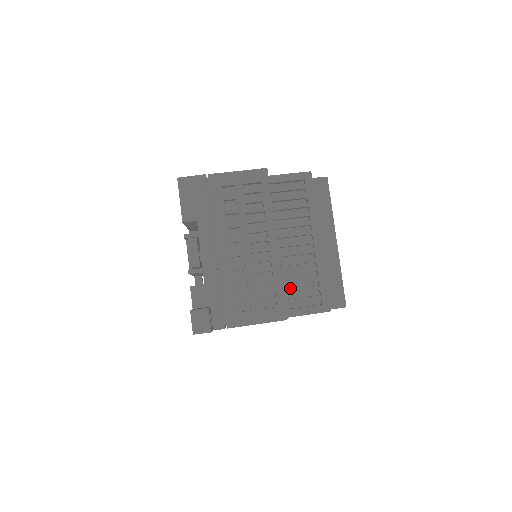
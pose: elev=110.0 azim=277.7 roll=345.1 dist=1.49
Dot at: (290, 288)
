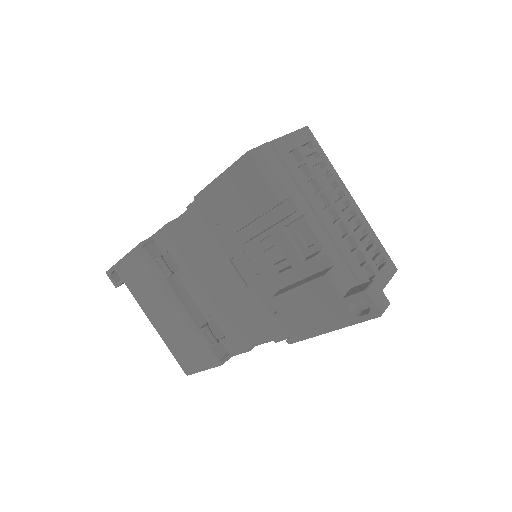
Dot at: occluded
